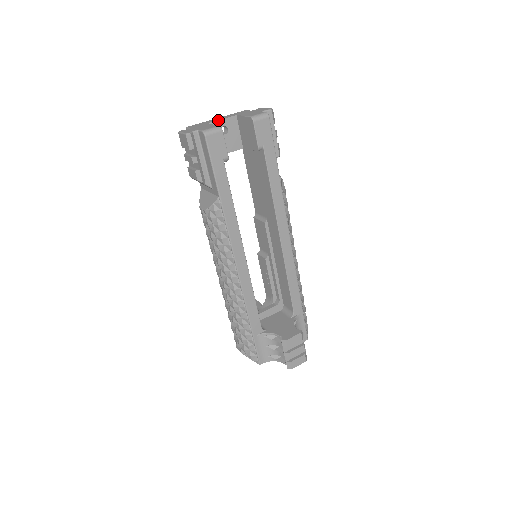
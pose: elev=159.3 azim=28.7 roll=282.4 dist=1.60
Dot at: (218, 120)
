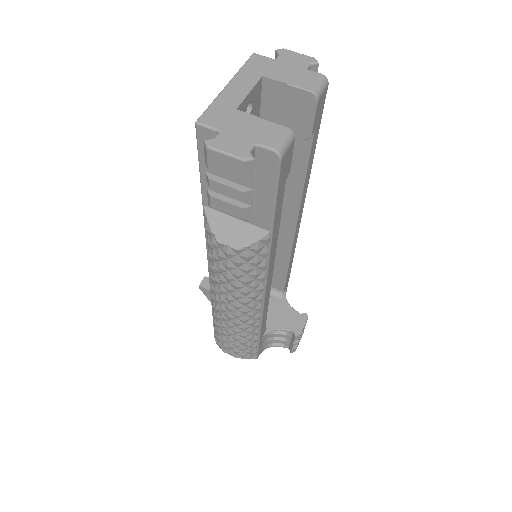
Dot at: (246, 96)
